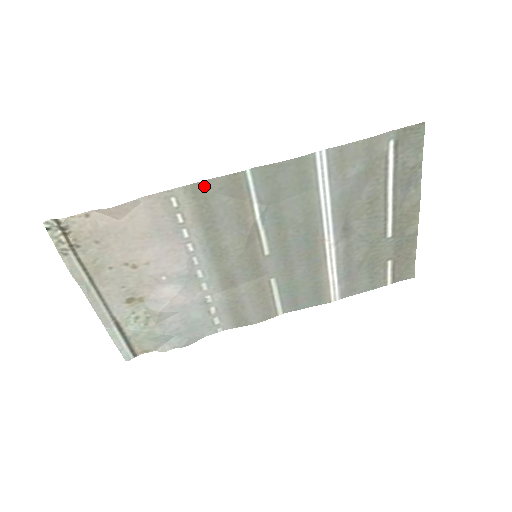
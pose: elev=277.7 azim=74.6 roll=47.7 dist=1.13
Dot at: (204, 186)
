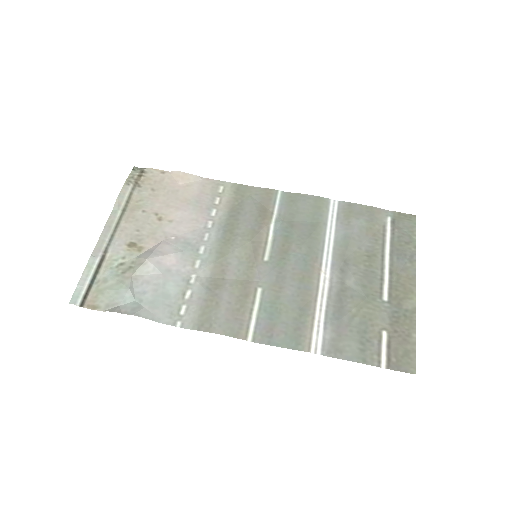
Dot at: (246, 189)
